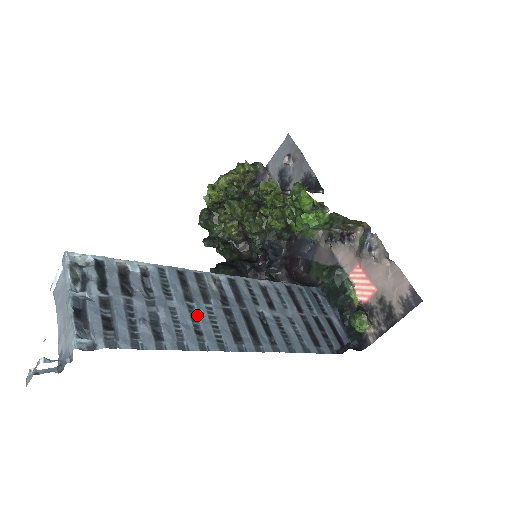
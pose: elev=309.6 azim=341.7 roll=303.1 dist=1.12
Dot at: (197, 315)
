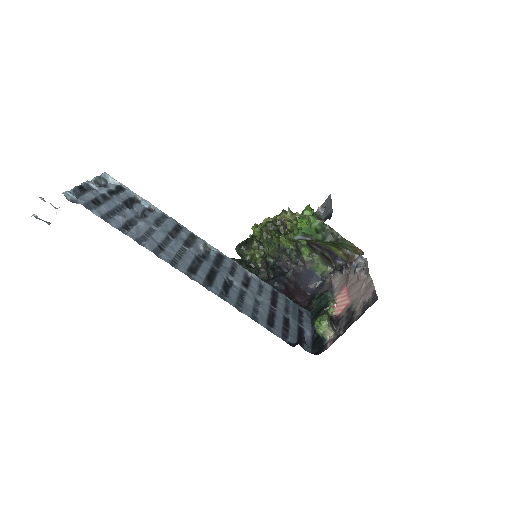
Dot at: (170, 243)
